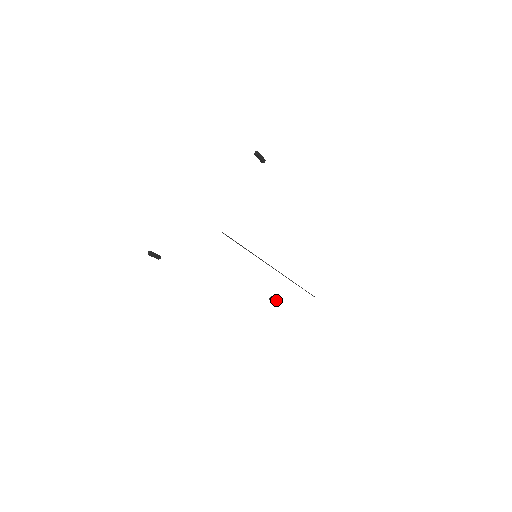
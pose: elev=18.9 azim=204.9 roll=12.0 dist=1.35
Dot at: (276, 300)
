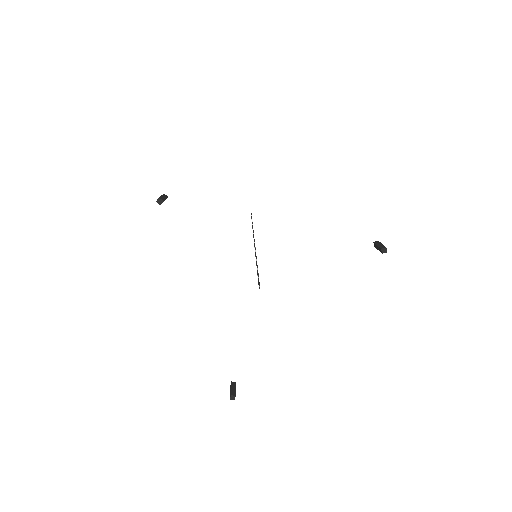
Dot at: (235, 394)
